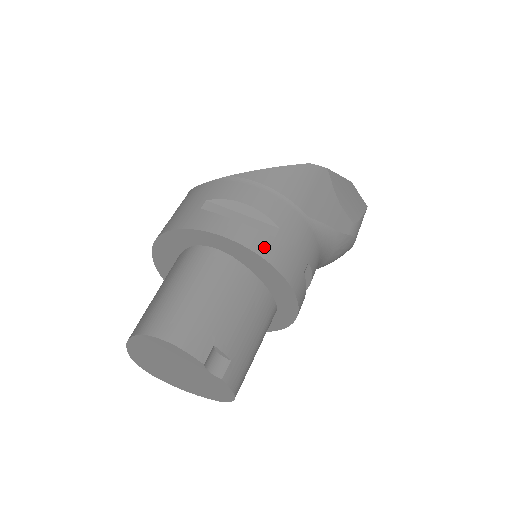
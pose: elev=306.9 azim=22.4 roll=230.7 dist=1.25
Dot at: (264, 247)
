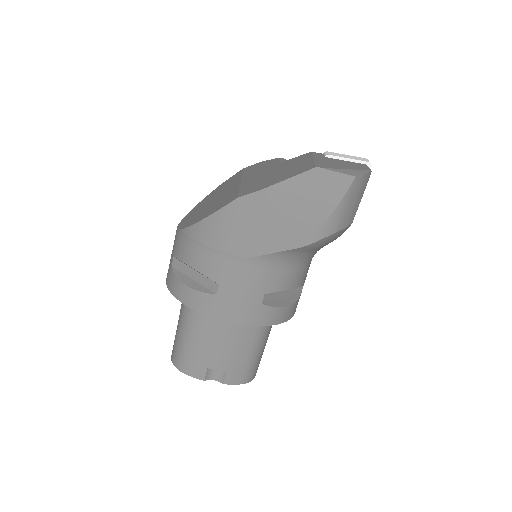
Dot at: (208, 307)
